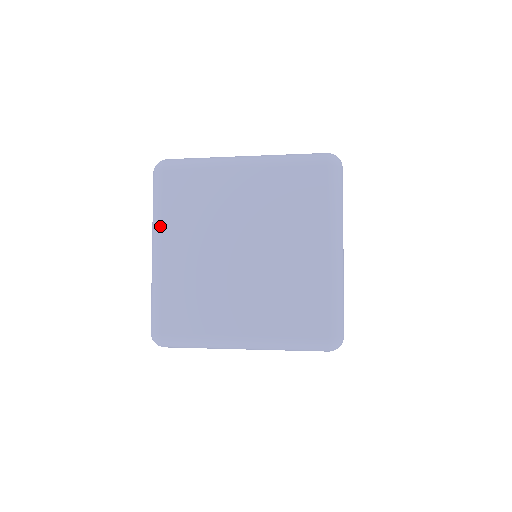
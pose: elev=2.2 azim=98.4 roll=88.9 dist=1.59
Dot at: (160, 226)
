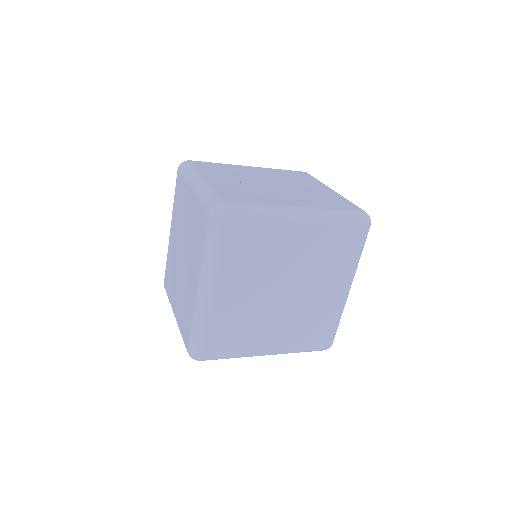
Dot at: (216, 272)
